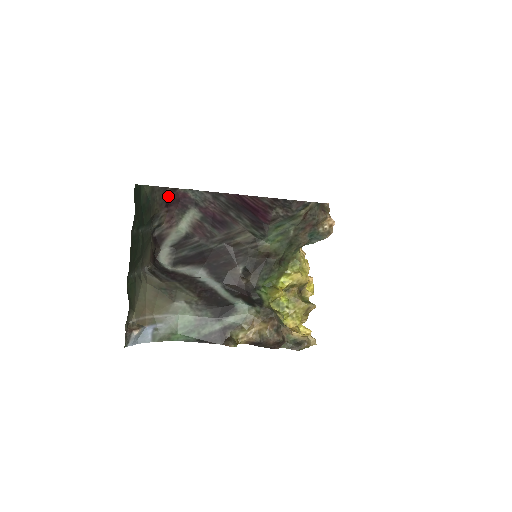
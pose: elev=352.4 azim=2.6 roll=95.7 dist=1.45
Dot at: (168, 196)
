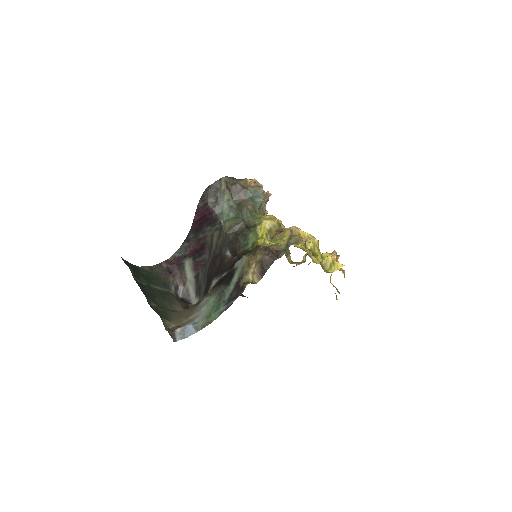
Dot at: (166, 267)
